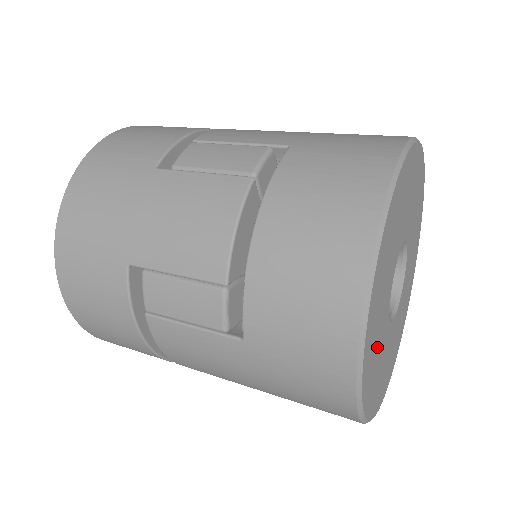
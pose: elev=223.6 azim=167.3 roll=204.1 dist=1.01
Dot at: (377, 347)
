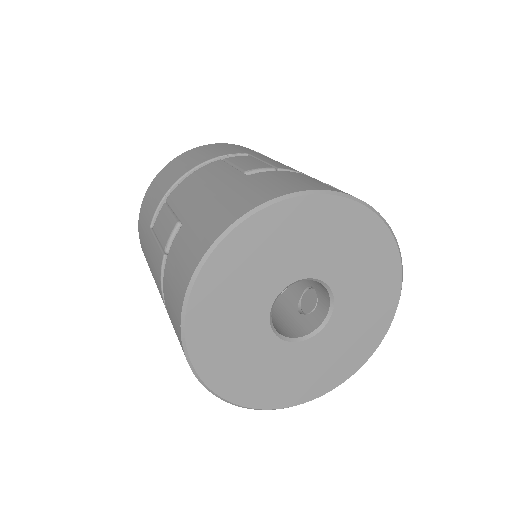
Dot at: (261, 371)
